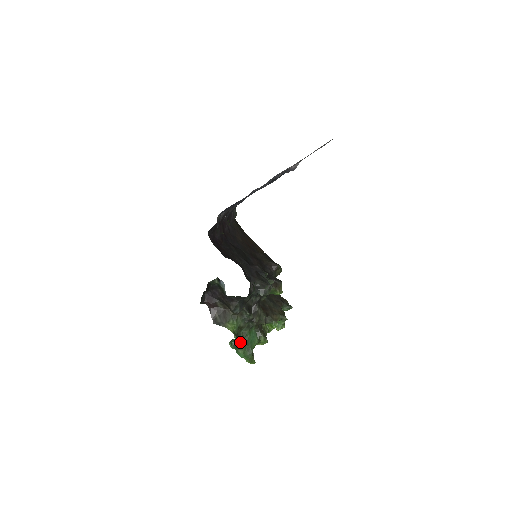
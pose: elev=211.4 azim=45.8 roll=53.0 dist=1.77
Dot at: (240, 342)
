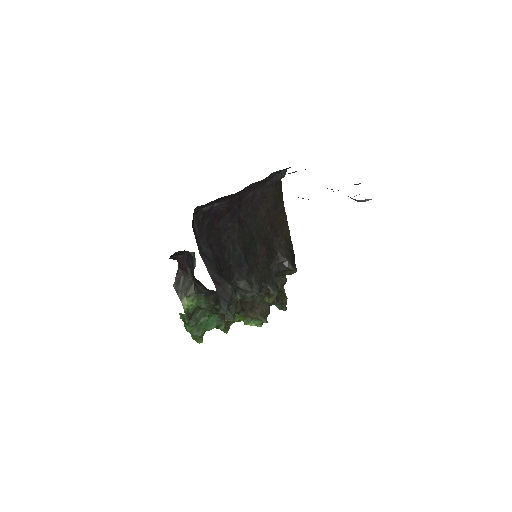
Dot at: (191, 320)
